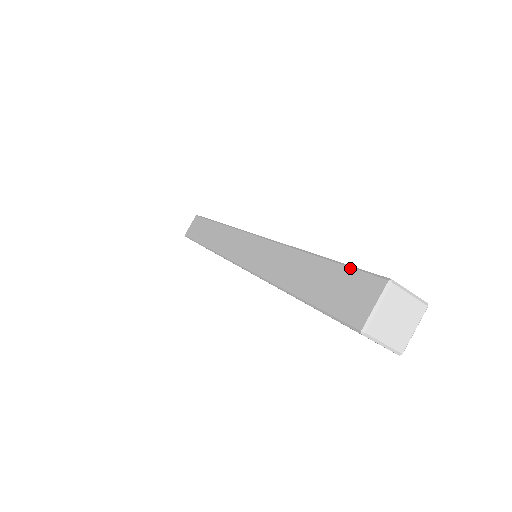
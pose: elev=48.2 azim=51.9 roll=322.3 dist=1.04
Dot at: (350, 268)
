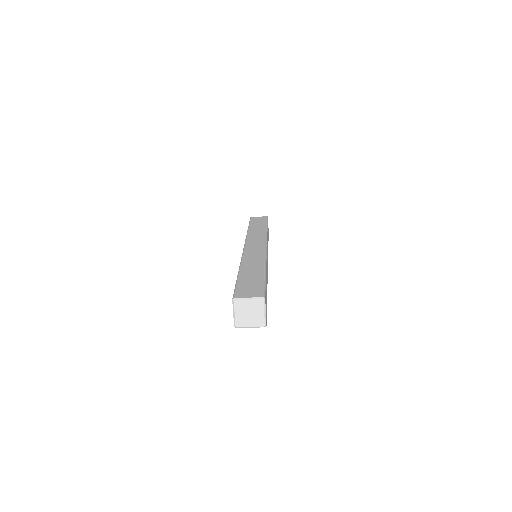
Dot at: (235, 288)
